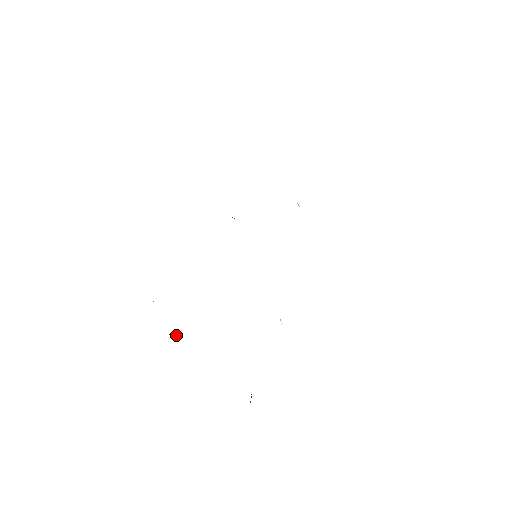
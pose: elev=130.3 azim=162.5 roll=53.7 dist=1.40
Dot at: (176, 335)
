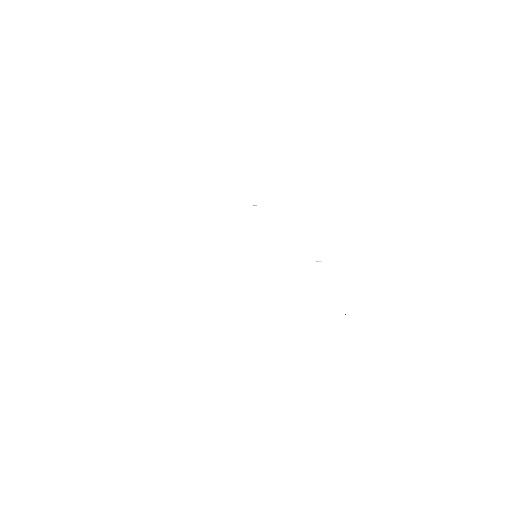
Dot at: occluded
